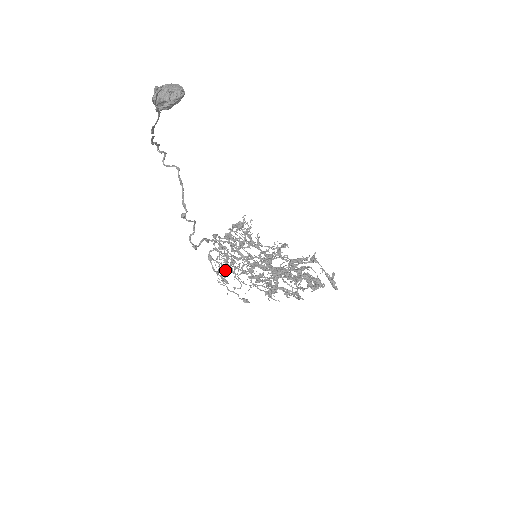
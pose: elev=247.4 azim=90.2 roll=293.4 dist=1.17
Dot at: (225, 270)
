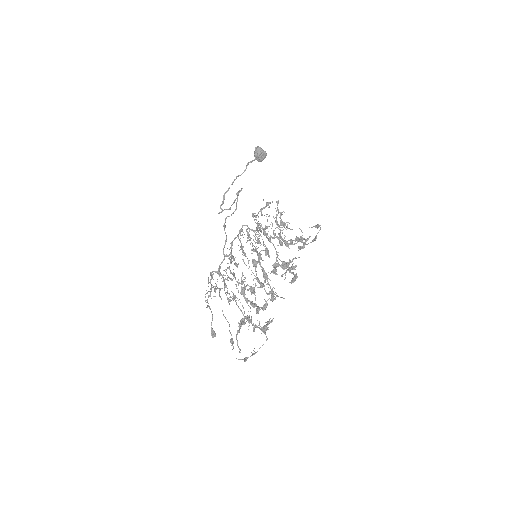
Dot at: occluded
